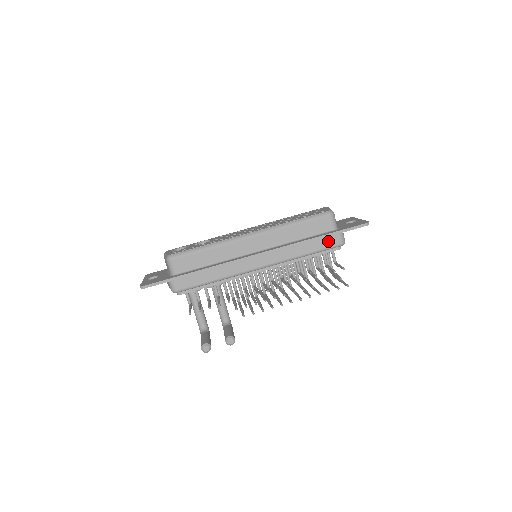
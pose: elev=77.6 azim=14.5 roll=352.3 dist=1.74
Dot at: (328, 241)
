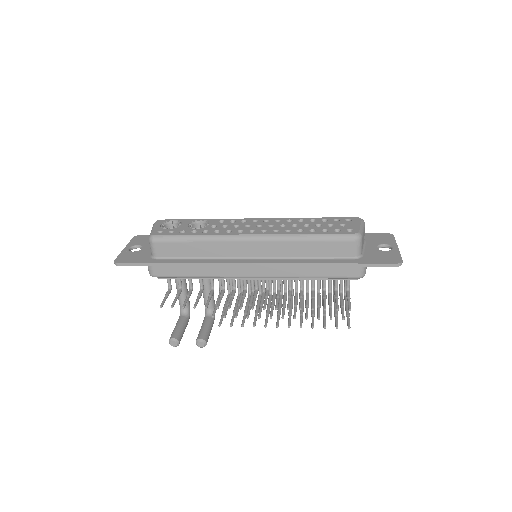
Dot at: (343, 270)
